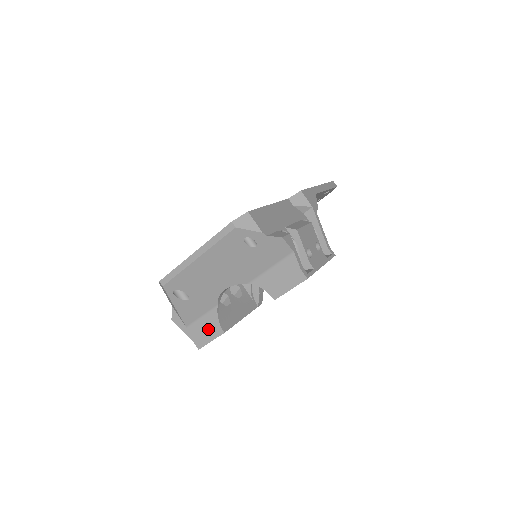
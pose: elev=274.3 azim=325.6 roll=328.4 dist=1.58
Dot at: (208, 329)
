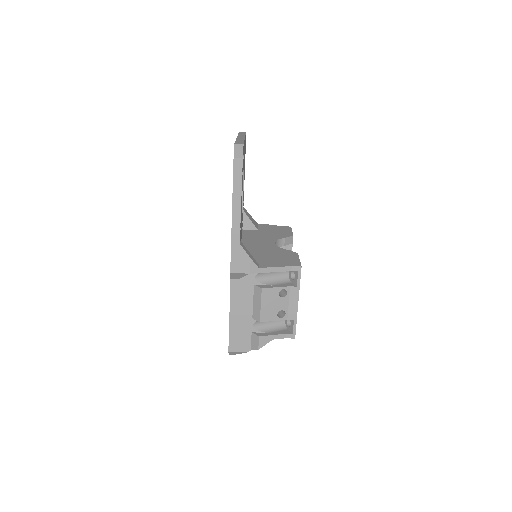
Dot at: occluded
